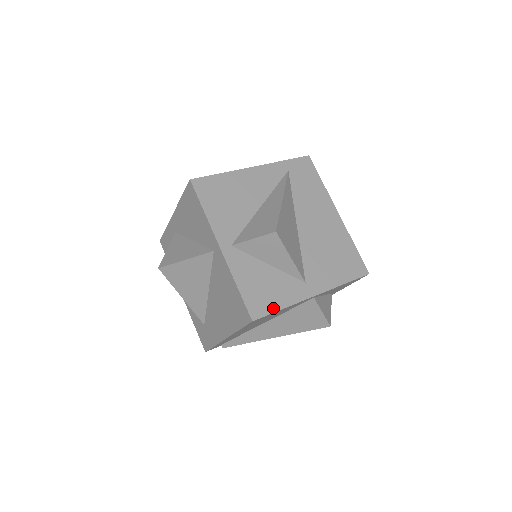
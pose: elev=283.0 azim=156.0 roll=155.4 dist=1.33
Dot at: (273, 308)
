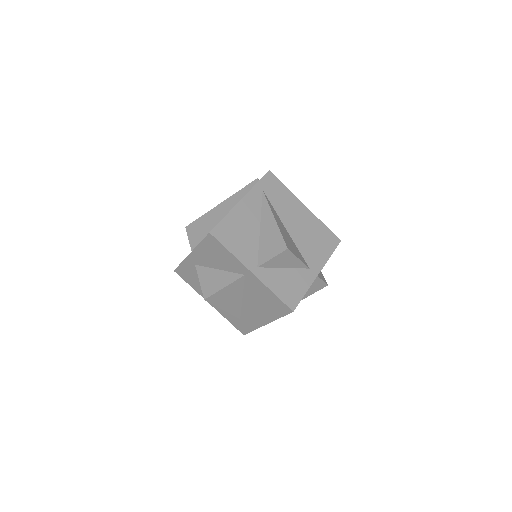
Dot at: (300, 296)
